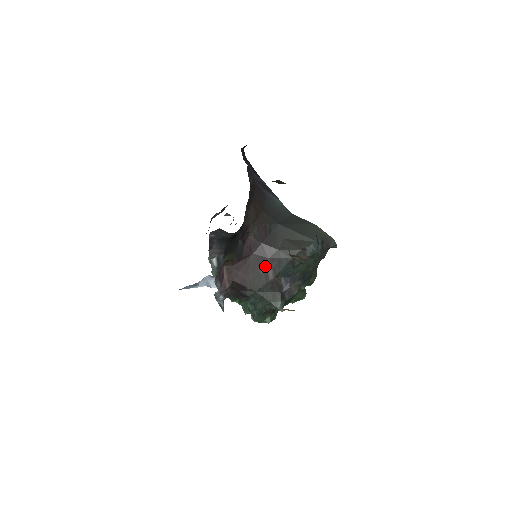
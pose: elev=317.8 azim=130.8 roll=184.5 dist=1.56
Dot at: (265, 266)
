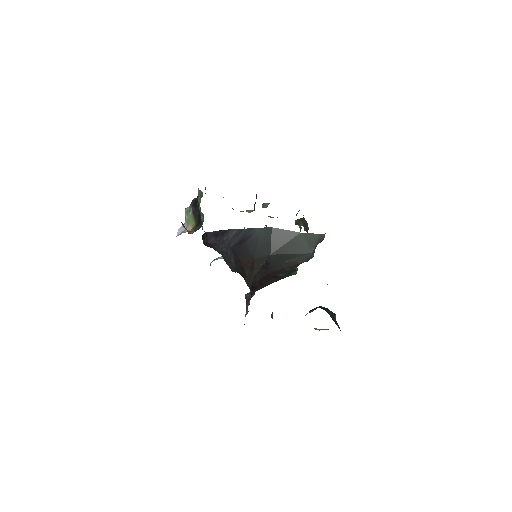
Dot at: (276, 277)
